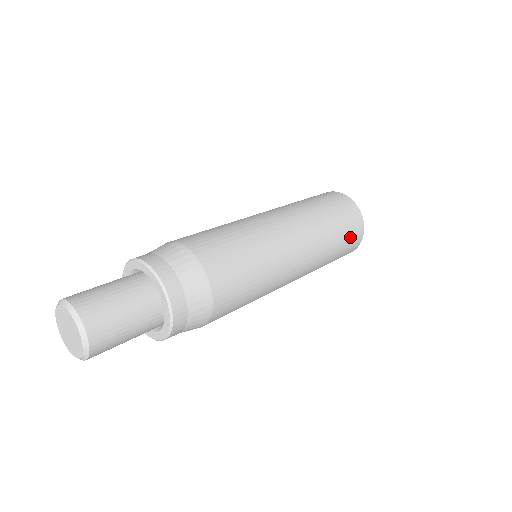
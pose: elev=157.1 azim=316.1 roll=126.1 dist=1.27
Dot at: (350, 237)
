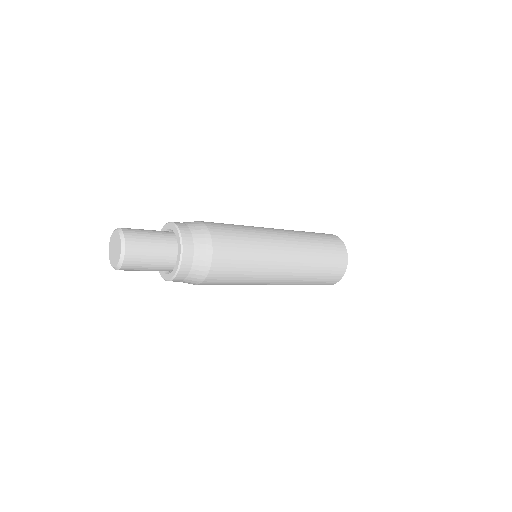
Dot at: (332, 245)
